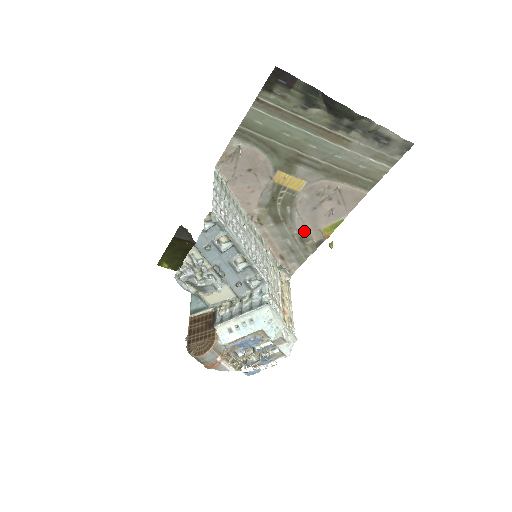
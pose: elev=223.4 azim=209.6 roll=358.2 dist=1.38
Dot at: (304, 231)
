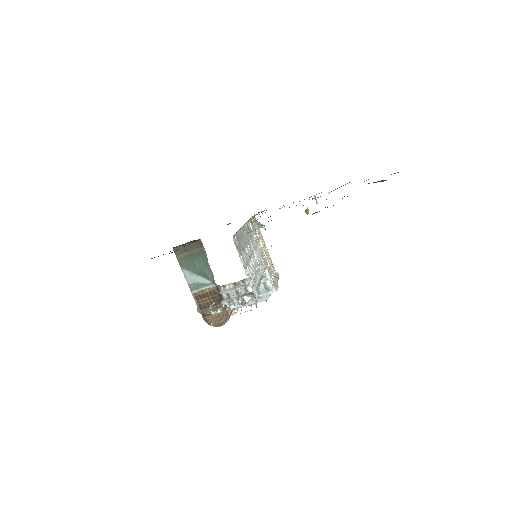
Dot at: occluded
